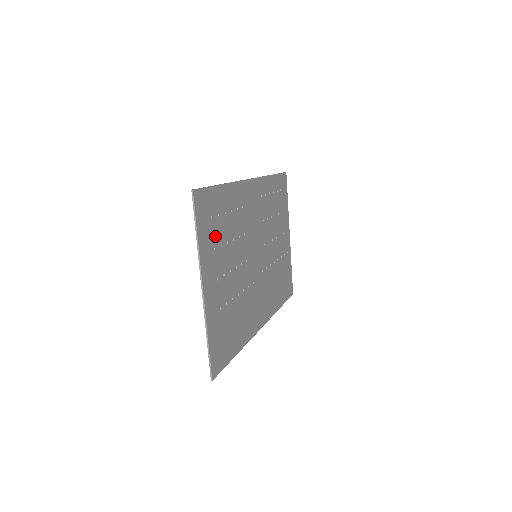
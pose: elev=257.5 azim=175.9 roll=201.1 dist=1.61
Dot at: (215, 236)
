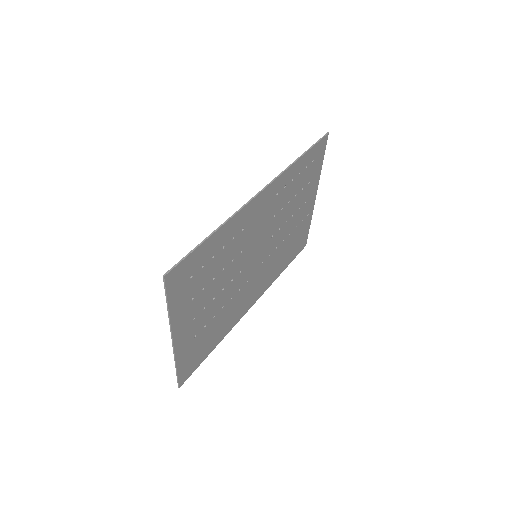
Dot at: (195, 288)
